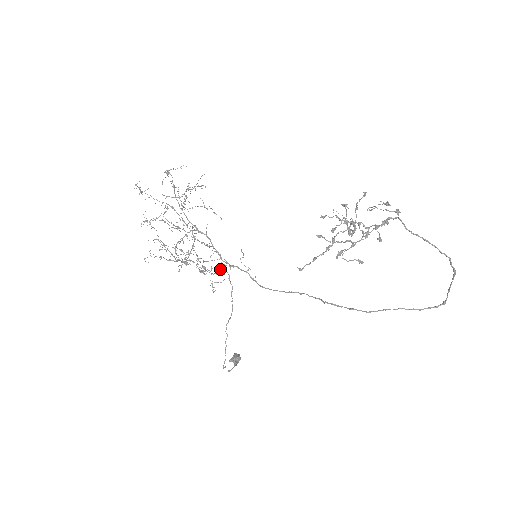
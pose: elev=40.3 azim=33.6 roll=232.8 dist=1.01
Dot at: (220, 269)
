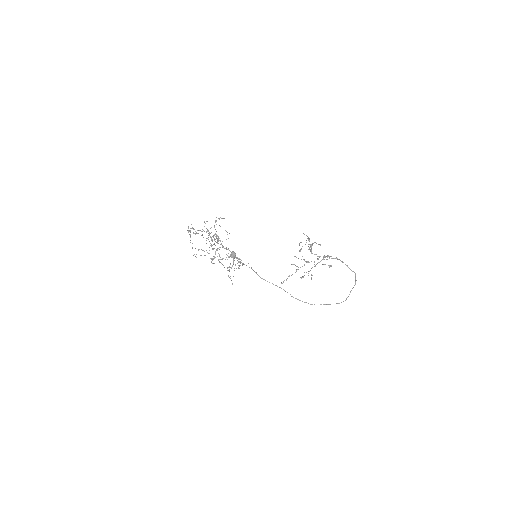
Dot at: occluded
